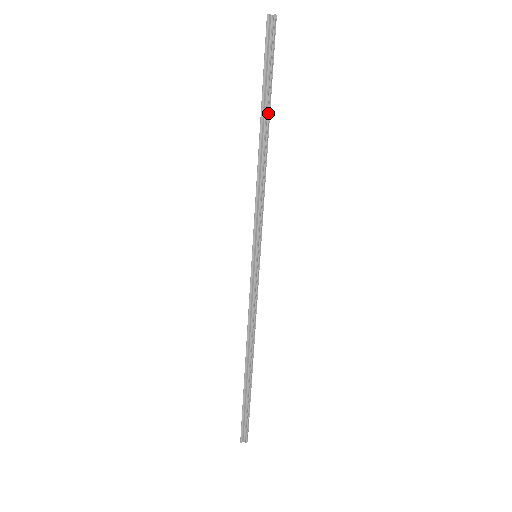
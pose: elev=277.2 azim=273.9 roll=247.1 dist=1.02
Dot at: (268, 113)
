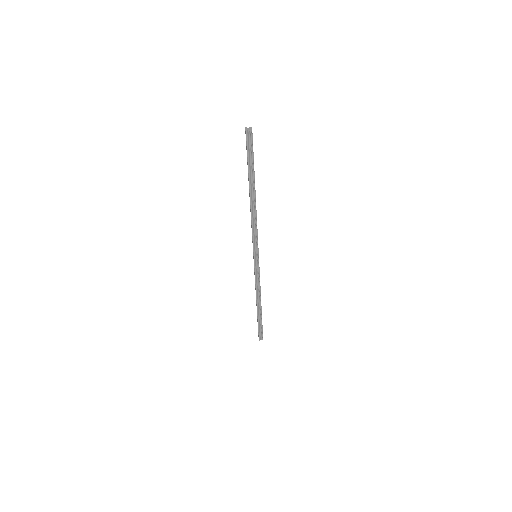
Dot at: (254, 185)
